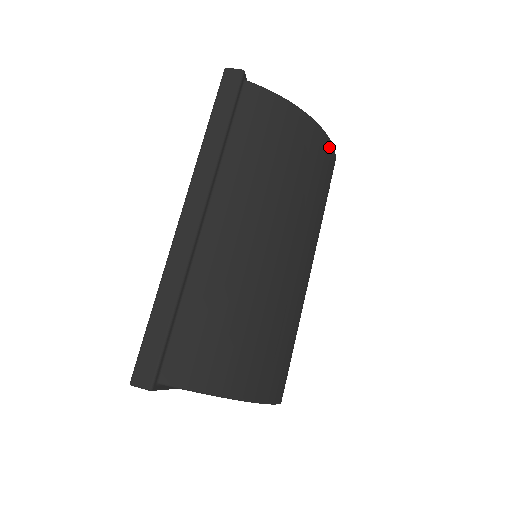
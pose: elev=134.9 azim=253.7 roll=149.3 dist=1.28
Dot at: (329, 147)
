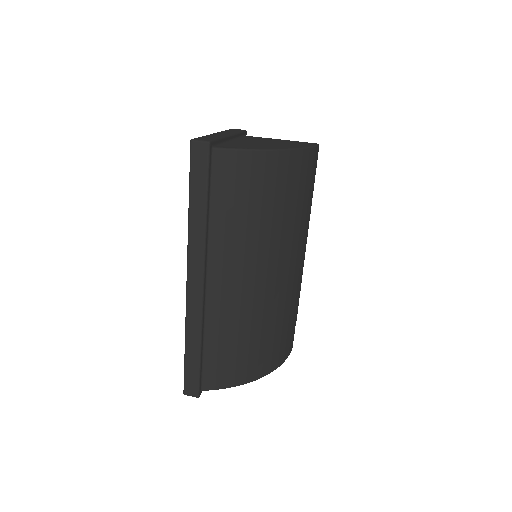
Dot at: (308, 155)
